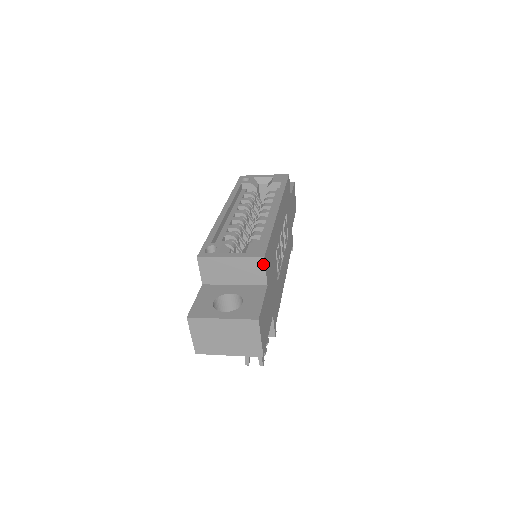
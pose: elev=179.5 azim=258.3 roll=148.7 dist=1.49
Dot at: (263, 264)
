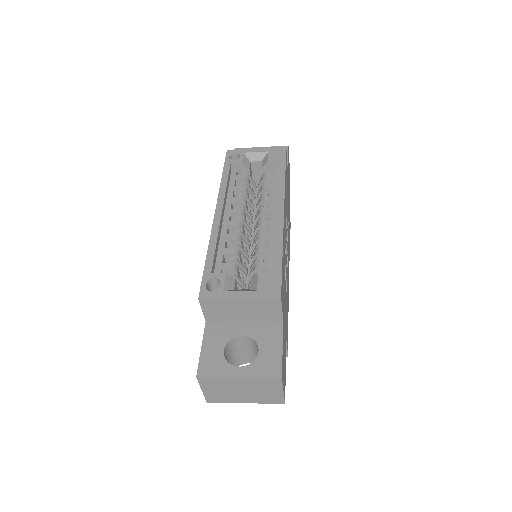
Dot at: (279, 303)
